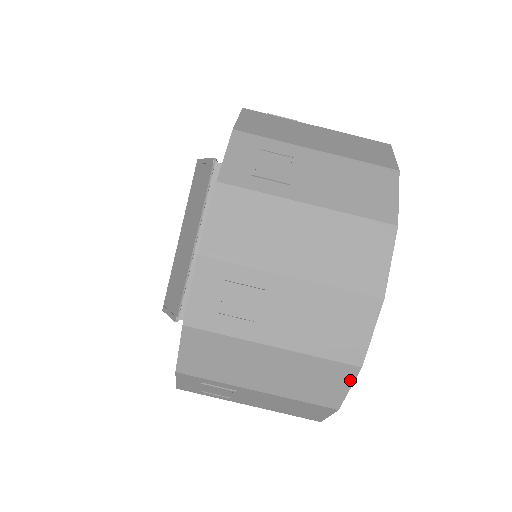
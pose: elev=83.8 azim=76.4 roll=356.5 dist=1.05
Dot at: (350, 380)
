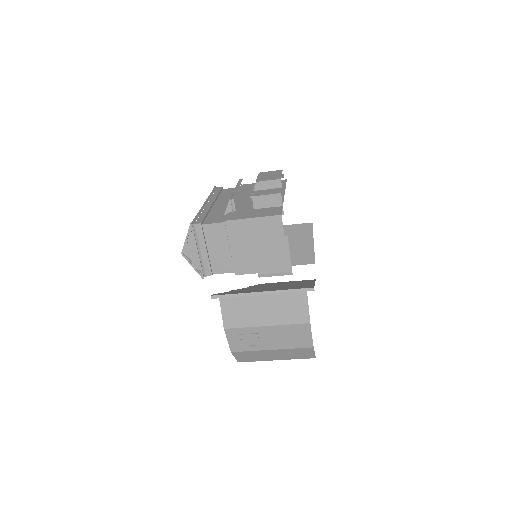
Dot at: occluded
